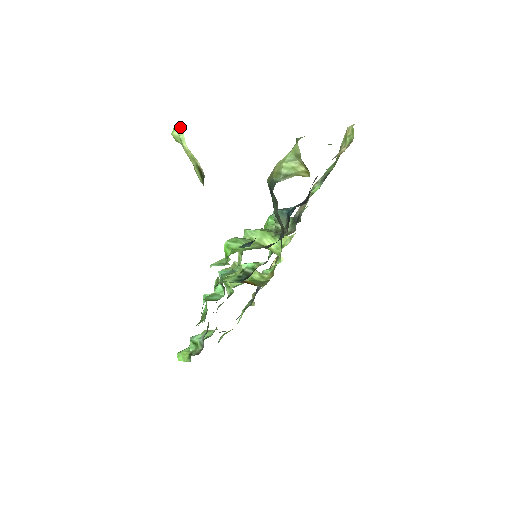
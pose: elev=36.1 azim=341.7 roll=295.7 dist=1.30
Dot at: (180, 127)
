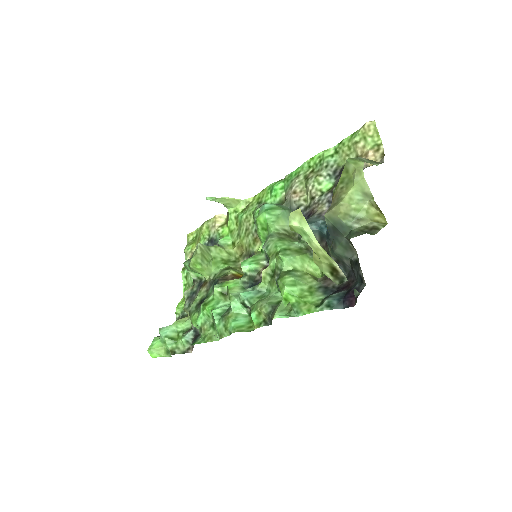
Dot at: (300, 215)
